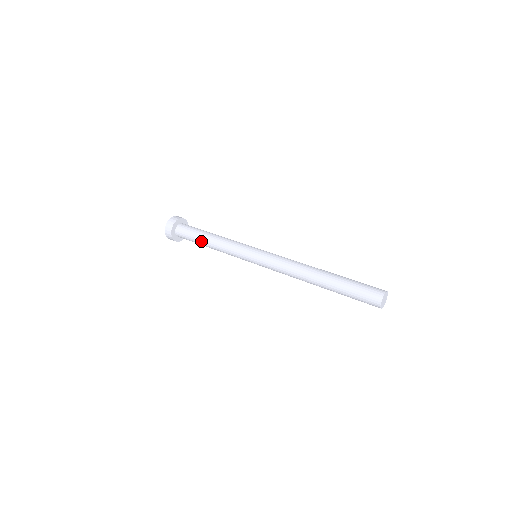
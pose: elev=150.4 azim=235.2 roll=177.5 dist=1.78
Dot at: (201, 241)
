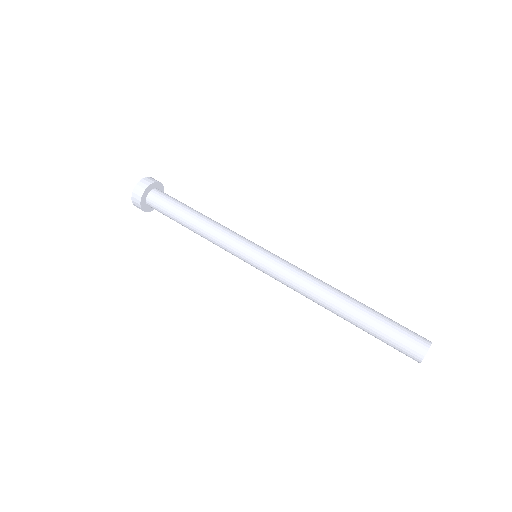
Dot at: (181, 223)
